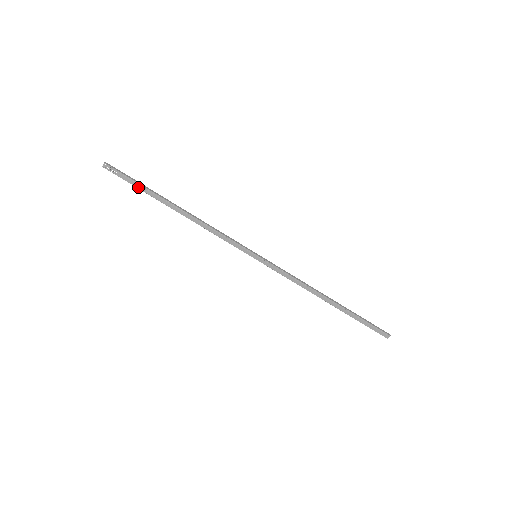
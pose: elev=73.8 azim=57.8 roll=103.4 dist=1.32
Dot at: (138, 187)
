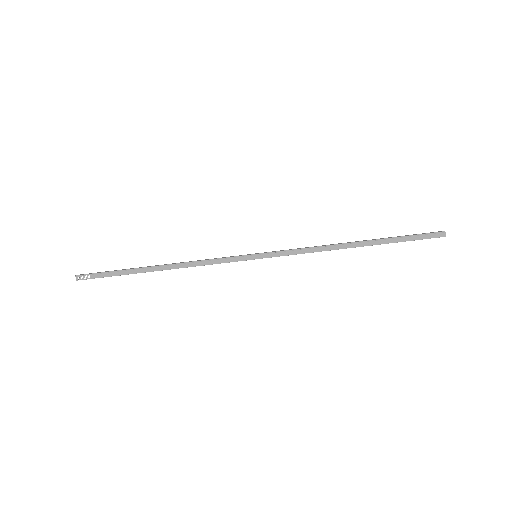
Dot at: (115, 275)
